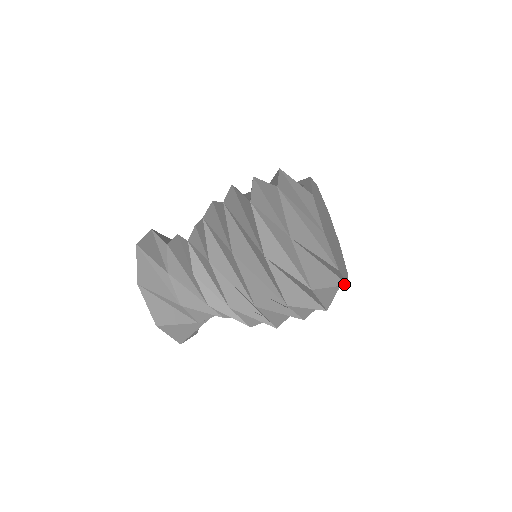
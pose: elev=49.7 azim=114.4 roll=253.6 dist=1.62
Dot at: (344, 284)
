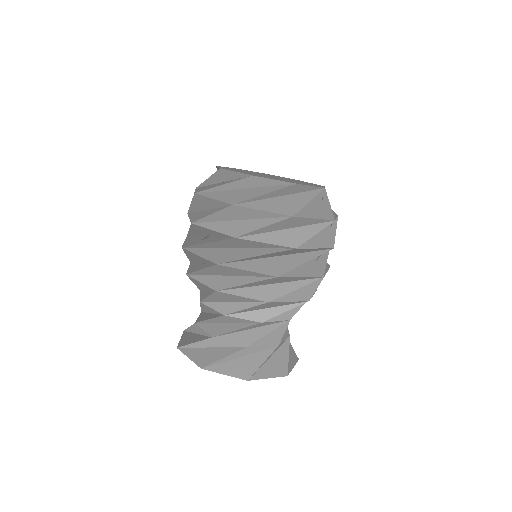
Dot at: (325, 190)
